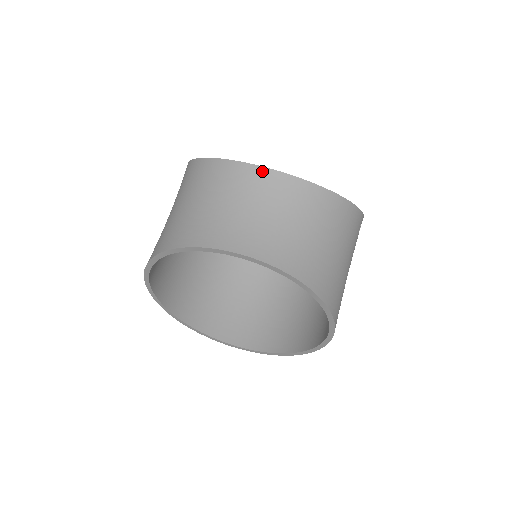
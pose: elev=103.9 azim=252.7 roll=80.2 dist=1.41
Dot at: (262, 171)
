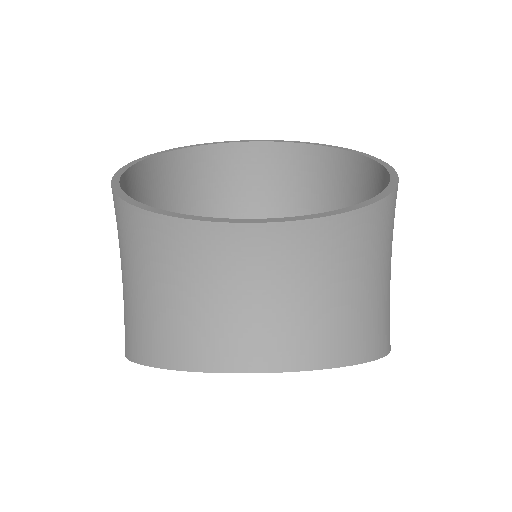
Dot at: (238, 230)
